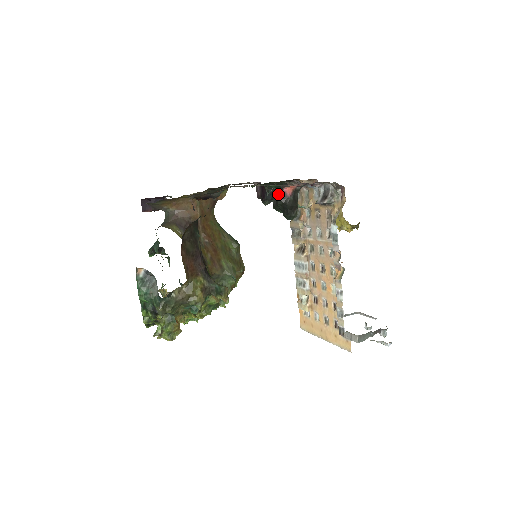
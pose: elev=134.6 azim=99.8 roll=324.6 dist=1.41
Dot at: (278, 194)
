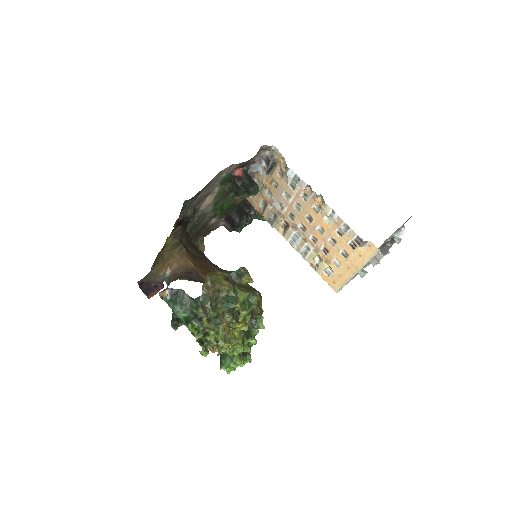
Dot at: (234, 181)
